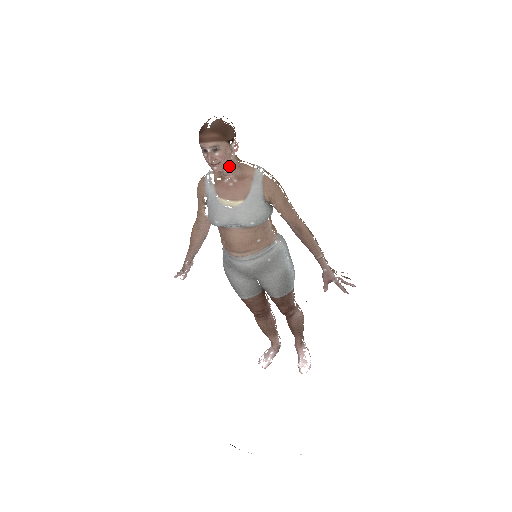
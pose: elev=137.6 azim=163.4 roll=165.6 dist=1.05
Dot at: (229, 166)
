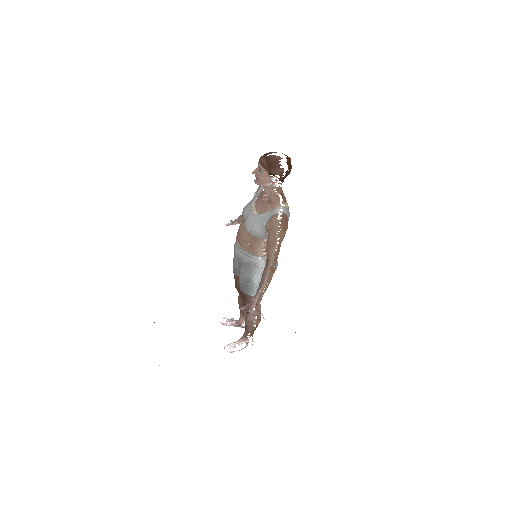
Dot at: (267, 188)
